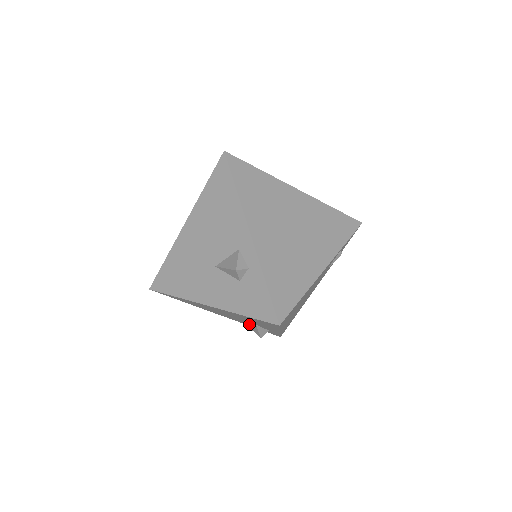
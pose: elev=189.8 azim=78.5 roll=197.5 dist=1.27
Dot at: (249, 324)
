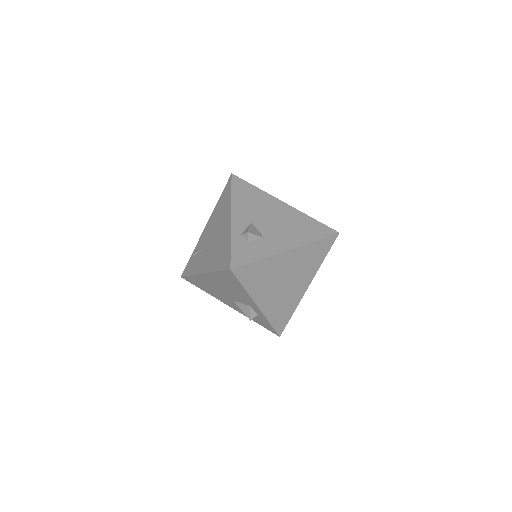
Dot at: occluded
